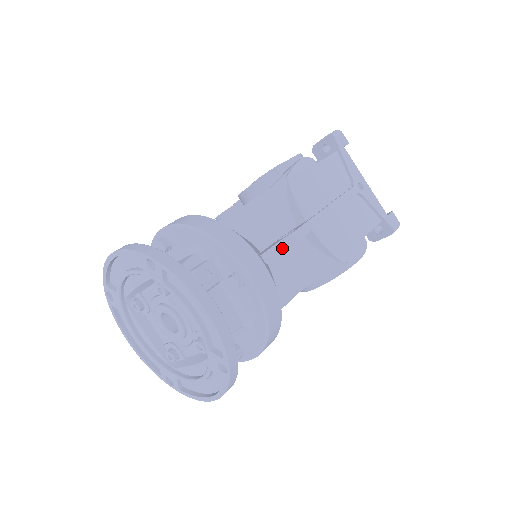
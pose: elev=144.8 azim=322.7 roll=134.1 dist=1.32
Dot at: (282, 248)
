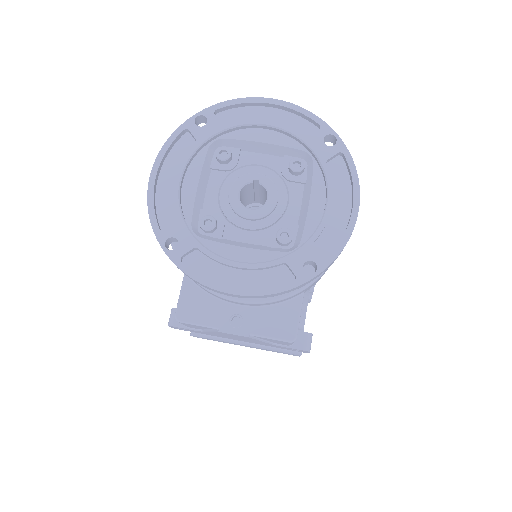
Dot at: occluded
